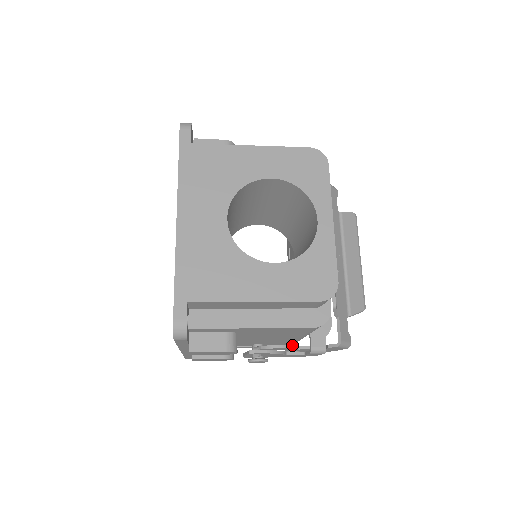
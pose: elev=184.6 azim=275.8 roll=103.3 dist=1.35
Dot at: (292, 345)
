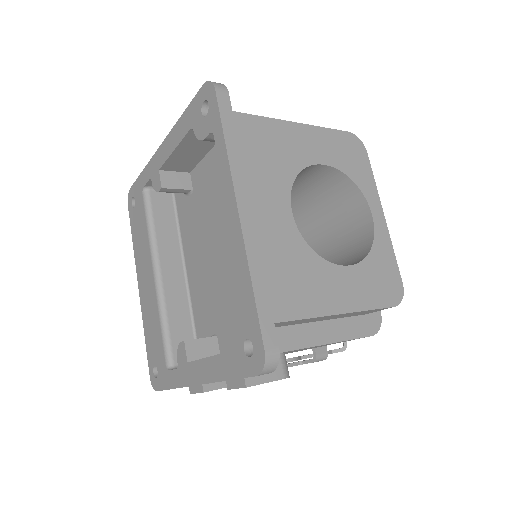
Dot at: occluded
